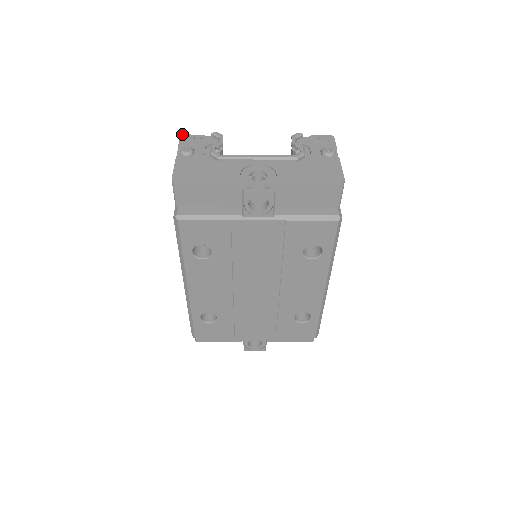
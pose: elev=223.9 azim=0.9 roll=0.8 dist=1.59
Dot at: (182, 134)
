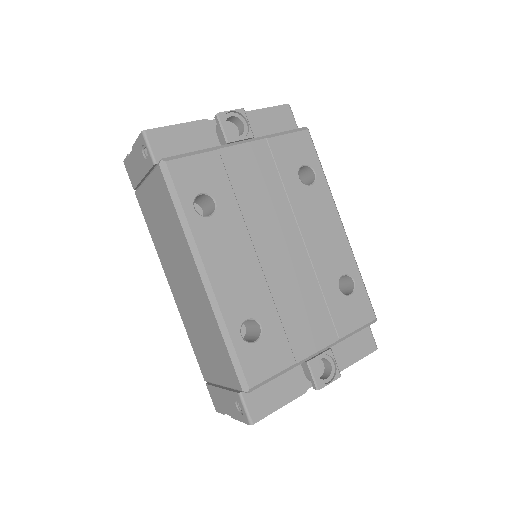
Dot at: (124, 162)
